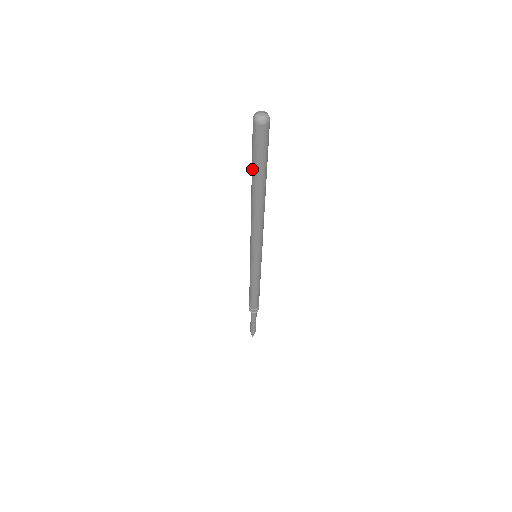
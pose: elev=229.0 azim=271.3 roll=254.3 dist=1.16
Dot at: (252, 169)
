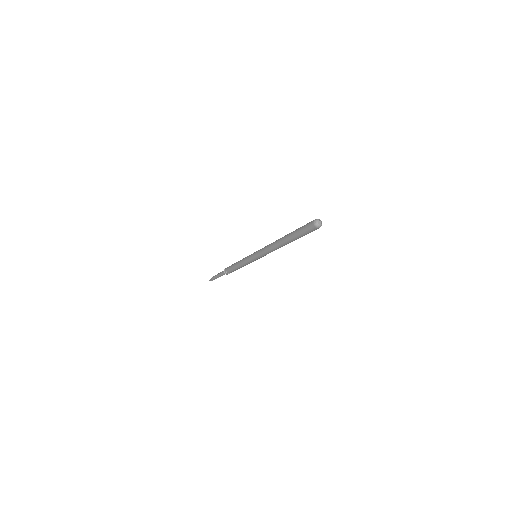
Dot at: (294, 234)
